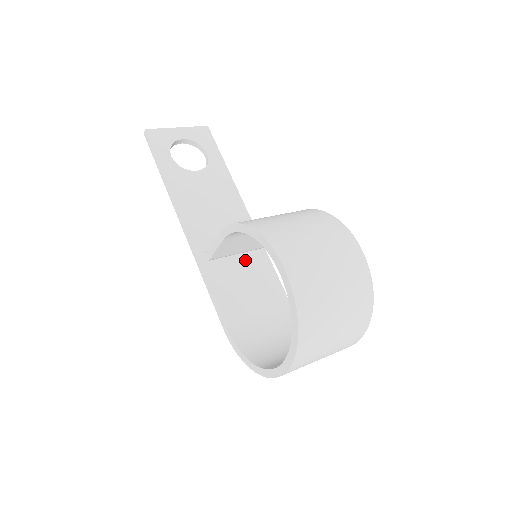
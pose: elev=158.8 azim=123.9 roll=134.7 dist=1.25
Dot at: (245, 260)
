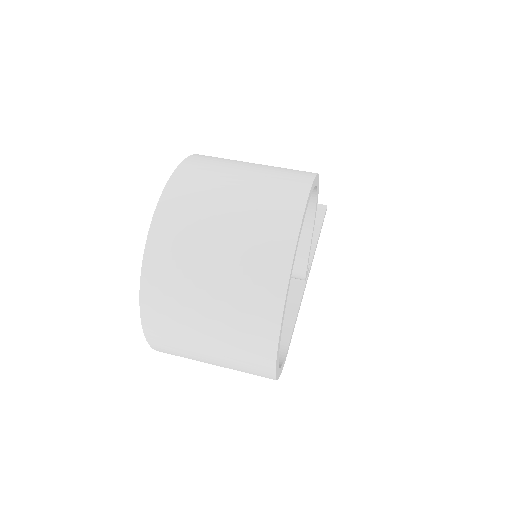
Dot at: occluded
